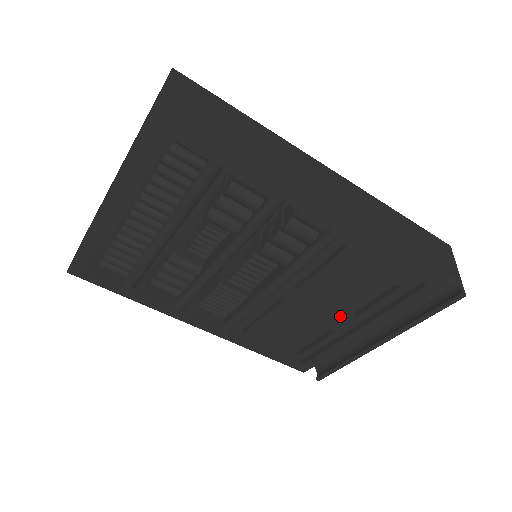
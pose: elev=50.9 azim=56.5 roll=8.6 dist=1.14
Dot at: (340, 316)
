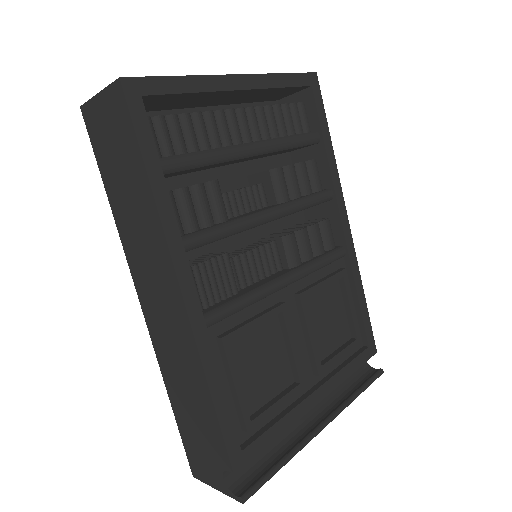
Dot at: (304, 365)
